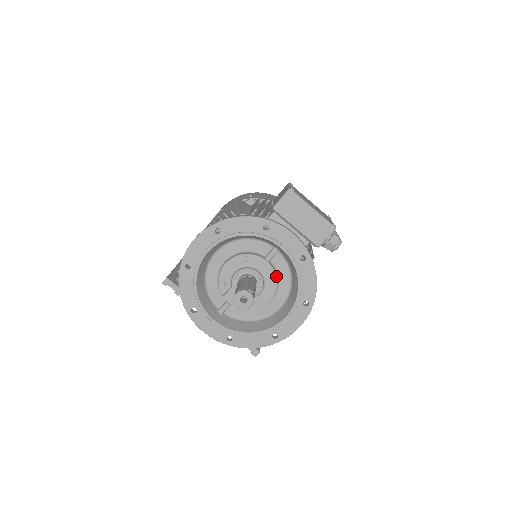
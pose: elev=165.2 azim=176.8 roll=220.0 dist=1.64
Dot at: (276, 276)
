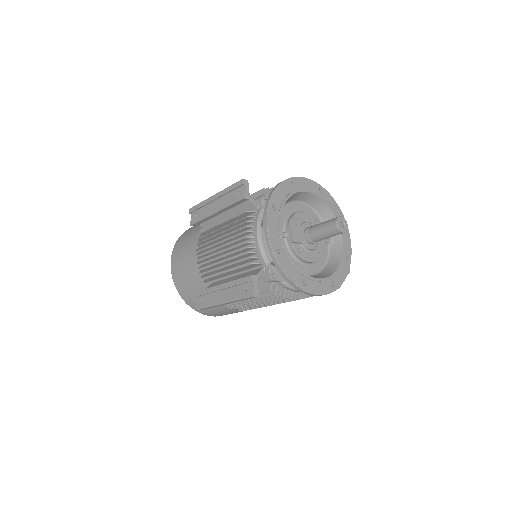
Dot at: occluded
